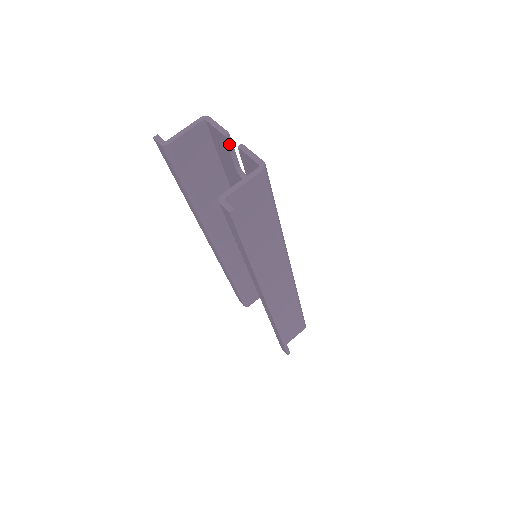
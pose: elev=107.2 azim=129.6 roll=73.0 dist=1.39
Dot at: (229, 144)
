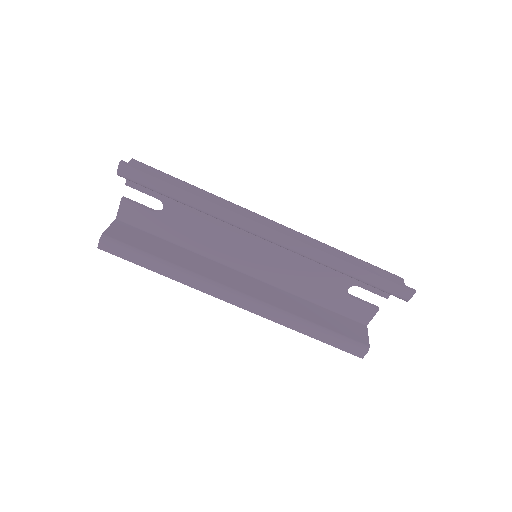
Dot at: (131, 201)
